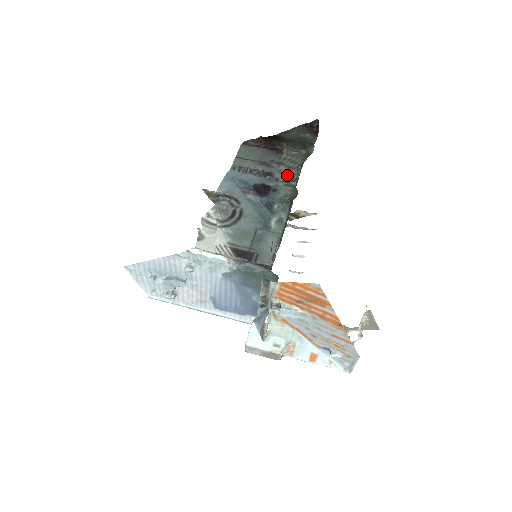
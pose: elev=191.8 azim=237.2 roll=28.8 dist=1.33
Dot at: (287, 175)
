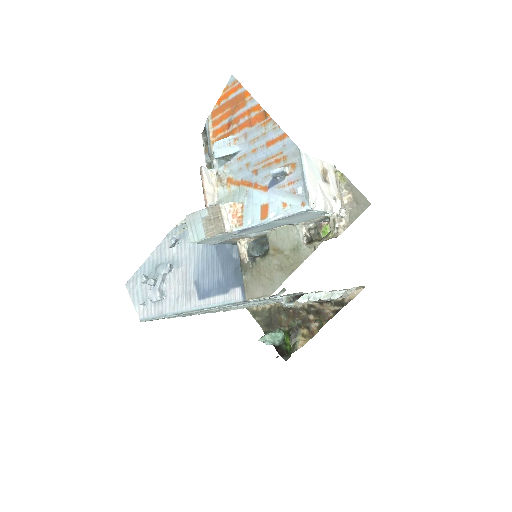
Dot at: occluded
